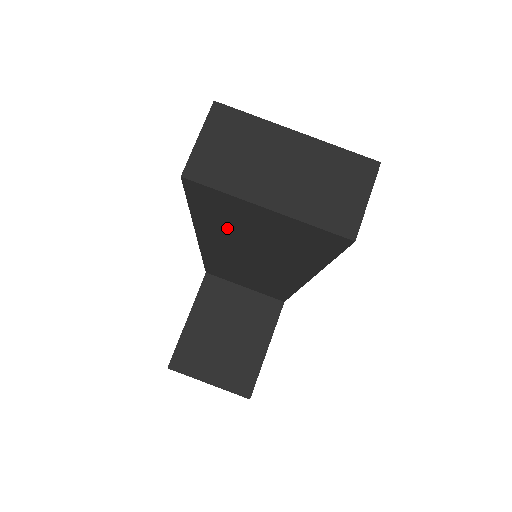
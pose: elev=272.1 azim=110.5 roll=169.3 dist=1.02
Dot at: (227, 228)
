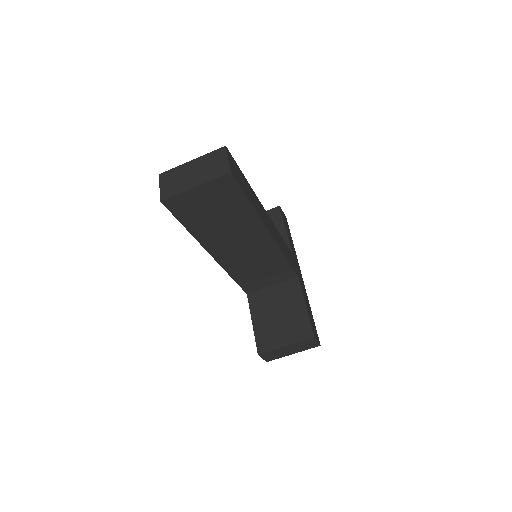
Dot at: (203, 222)
